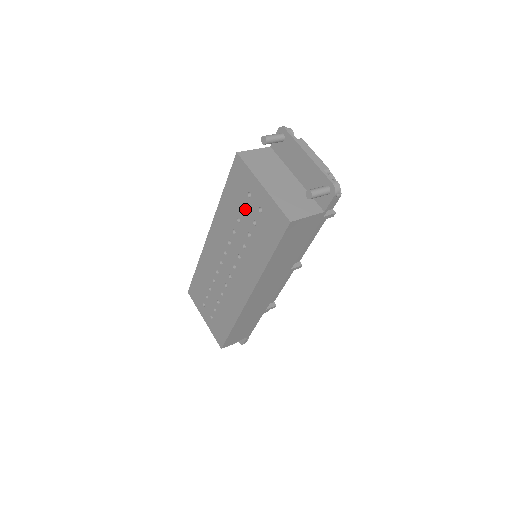
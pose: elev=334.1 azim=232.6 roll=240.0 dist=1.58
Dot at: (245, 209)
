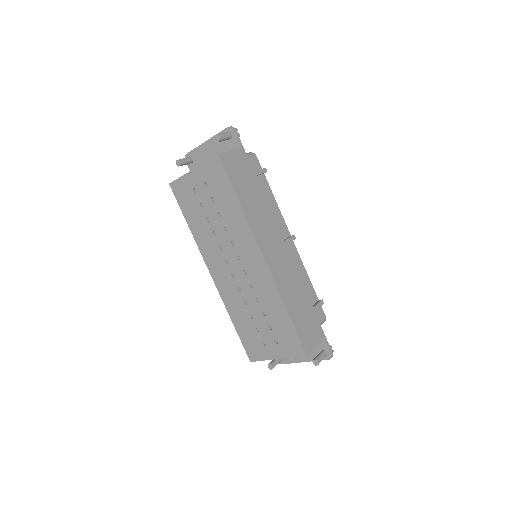
Dot at: occluded
